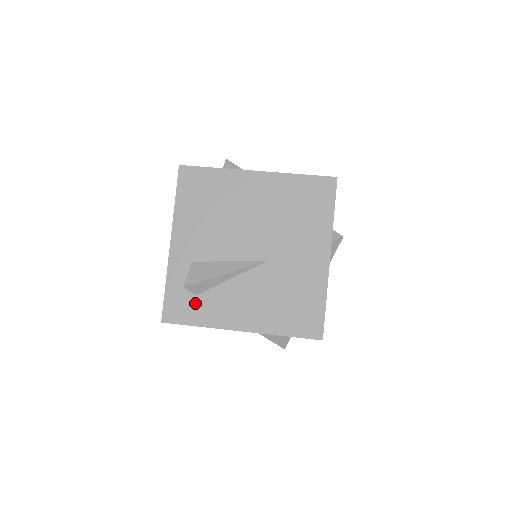
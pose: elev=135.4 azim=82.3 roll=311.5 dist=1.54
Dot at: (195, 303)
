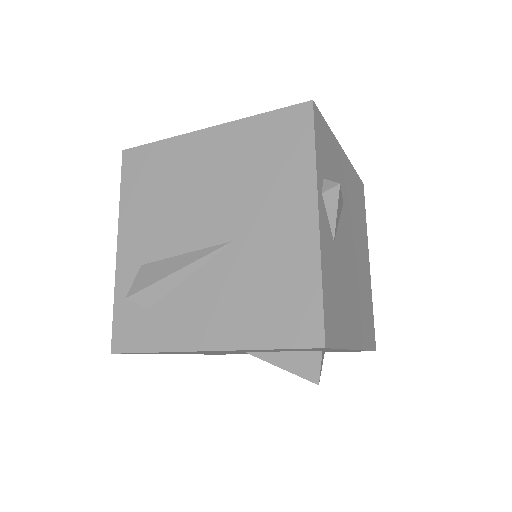
Dot at: (147, 320)
